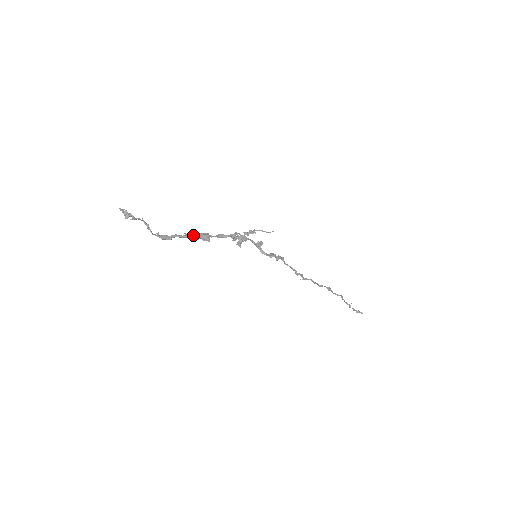
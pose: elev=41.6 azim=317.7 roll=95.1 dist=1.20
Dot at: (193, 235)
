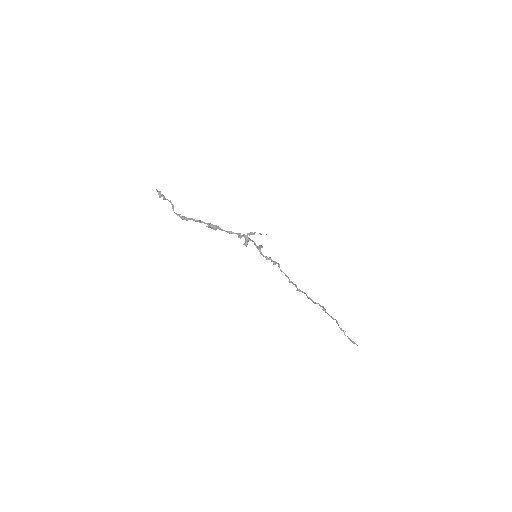
Dot at: (205, 223)
